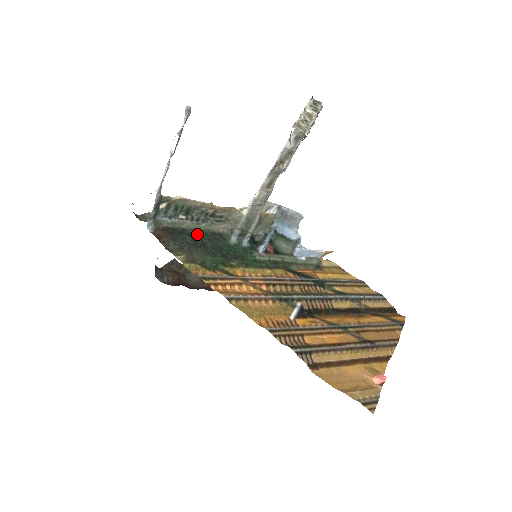
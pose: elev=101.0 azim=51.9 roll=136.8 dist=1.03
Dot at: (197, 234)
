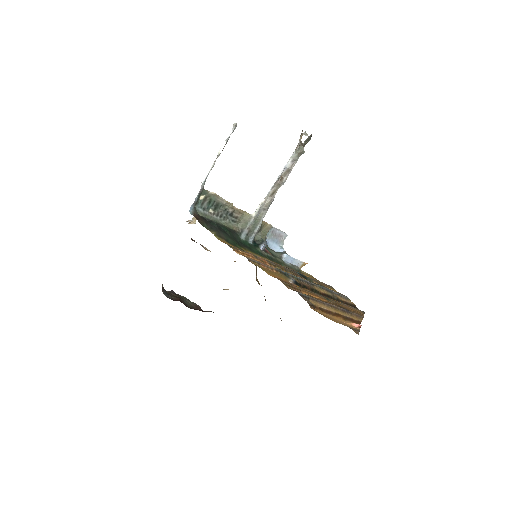
Dot at: (220, 226)
